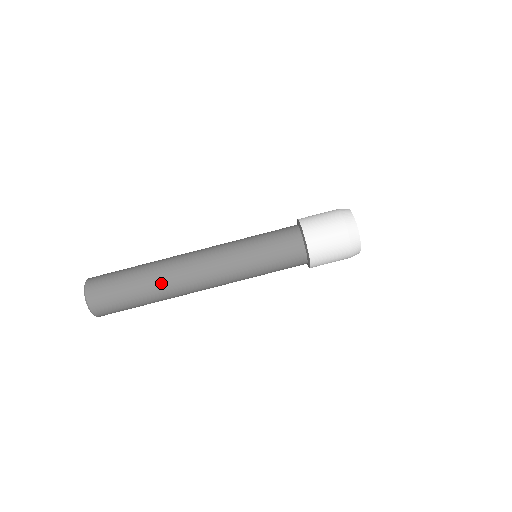
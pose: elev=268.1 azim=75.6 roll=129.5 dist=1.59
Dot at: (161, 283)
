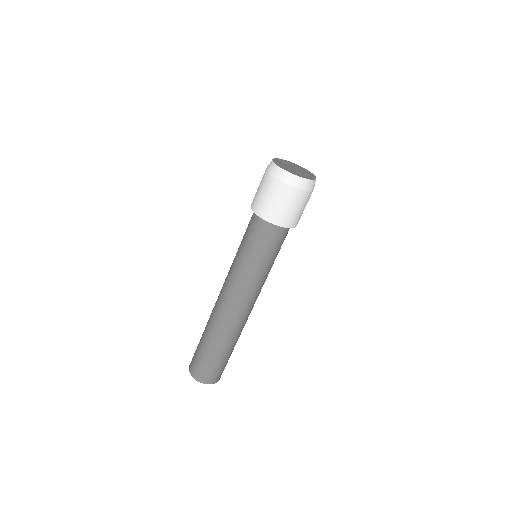
Dot at: (238, 336)
